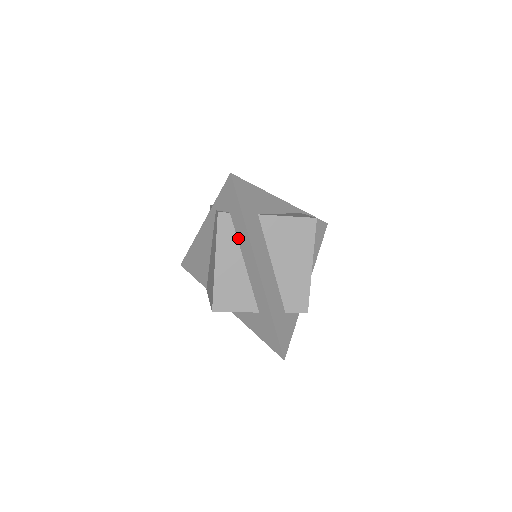
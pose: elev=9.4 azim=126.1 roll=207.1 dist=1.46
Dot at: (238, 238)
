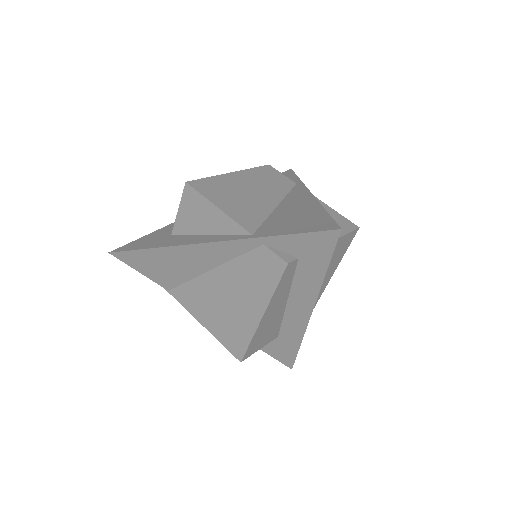
Dot at: (294, 282)
